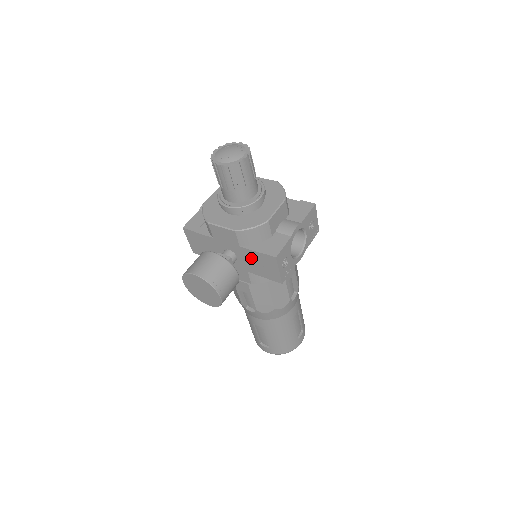
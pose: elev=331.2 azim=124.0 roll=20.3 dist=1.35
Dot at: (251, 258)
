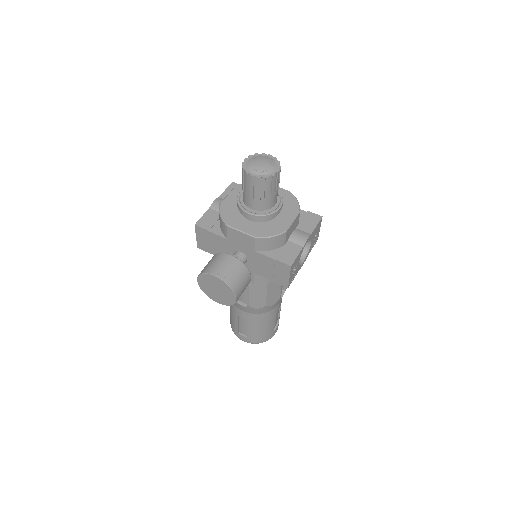
Dot at: (263, 262)
